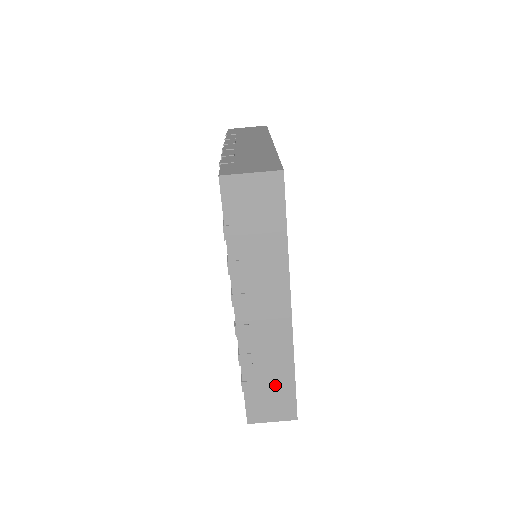
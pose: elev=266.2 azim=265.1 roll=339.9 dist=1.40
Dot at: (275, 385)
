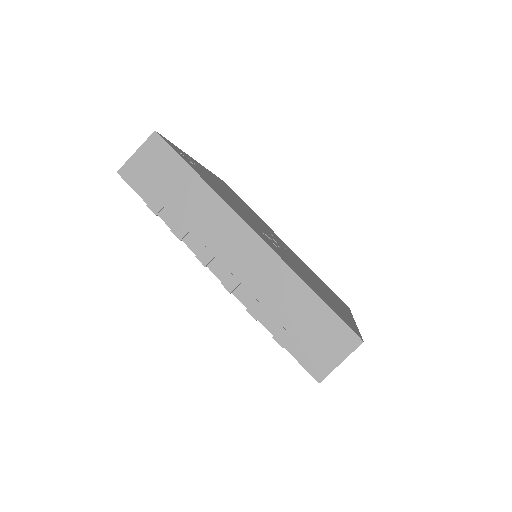
Dot at: occluded
